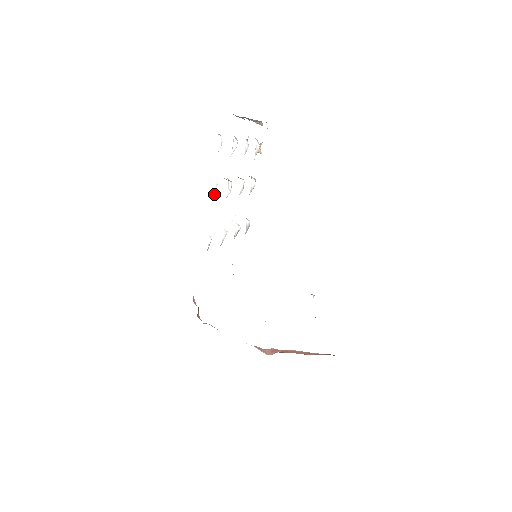
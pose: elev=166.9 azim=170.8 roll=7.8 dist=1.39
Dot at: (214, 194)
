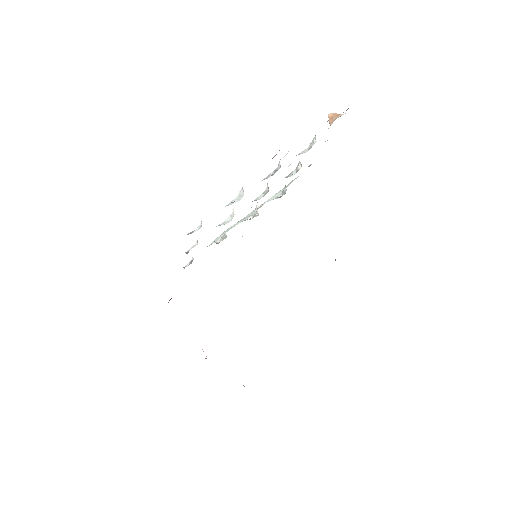
Dot at: (196, 242)
